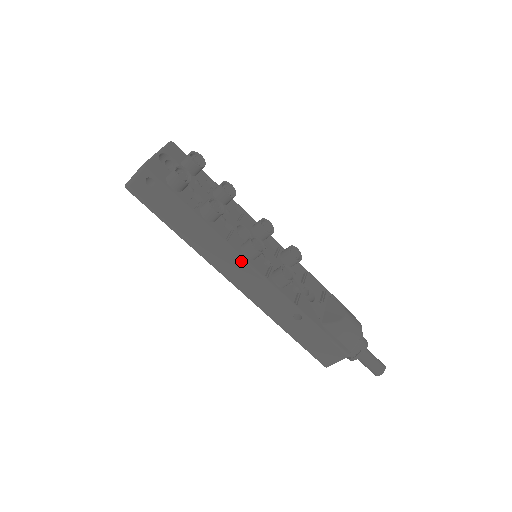
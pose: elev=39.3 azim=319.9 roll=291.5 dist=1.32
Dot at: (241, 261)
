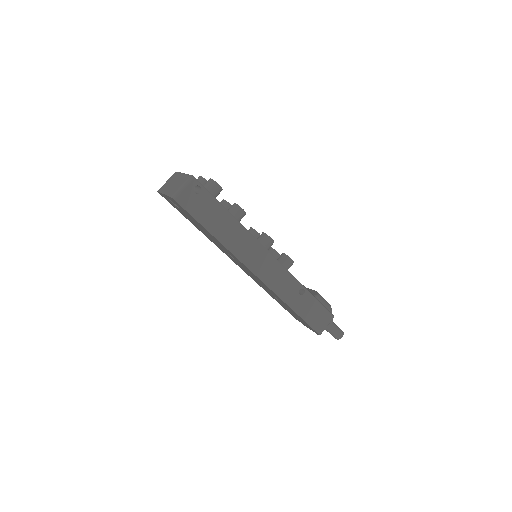
Dot at: (264, 250)
